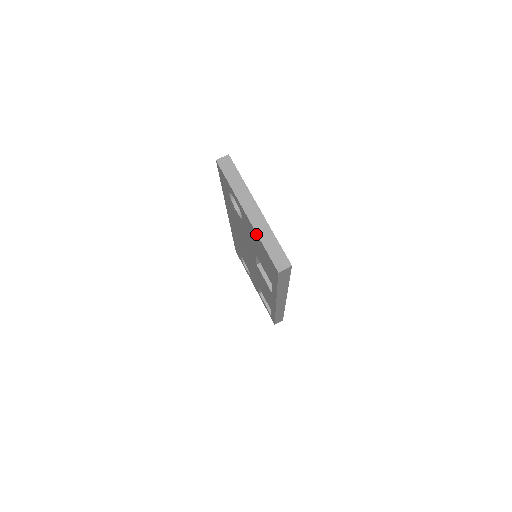
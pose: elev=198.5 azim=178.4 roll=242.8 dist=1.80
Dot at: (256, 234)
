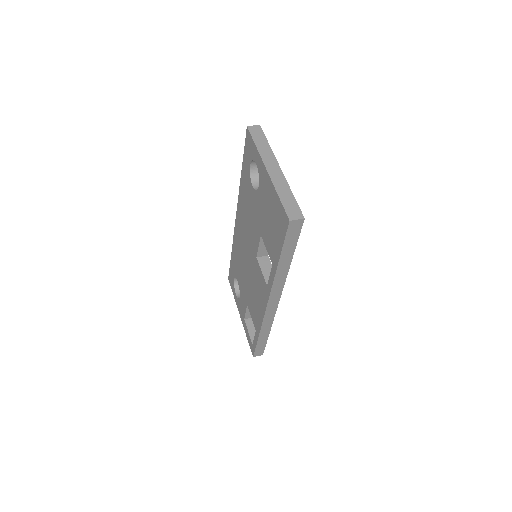
Dot at: (273, 188)
